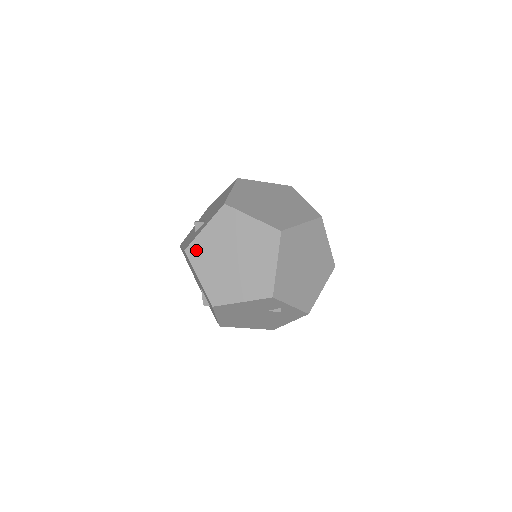
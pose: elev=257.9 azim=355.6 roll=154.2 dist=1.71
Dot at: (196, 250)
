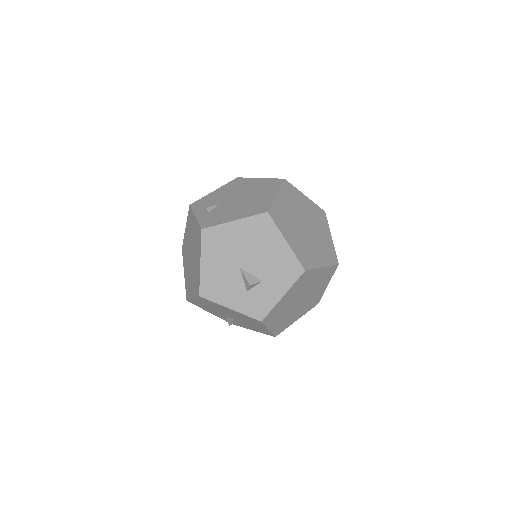
Dot at: (272, 315)
